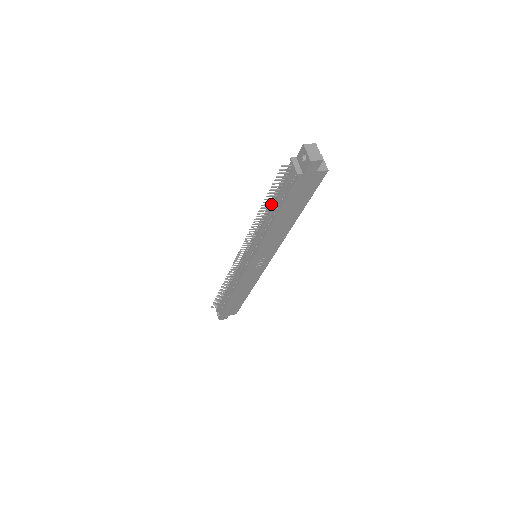
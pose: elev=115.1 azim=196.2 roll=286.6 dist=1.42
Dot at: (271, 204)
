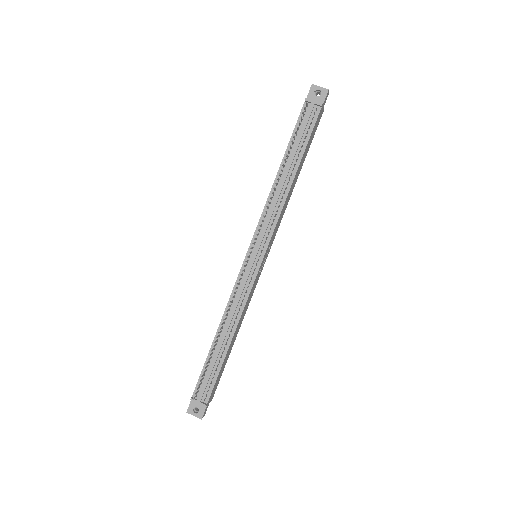
Dot at: (286, 161)
